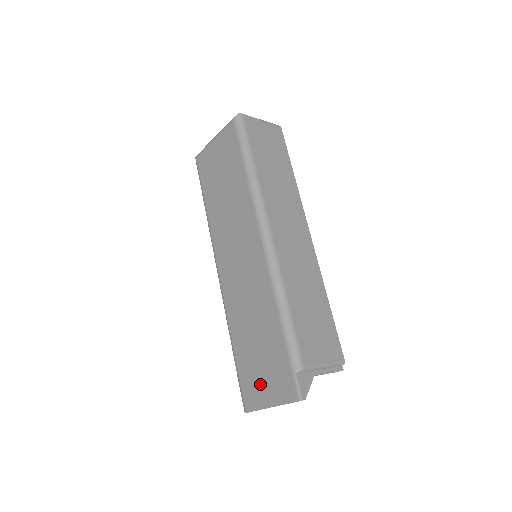
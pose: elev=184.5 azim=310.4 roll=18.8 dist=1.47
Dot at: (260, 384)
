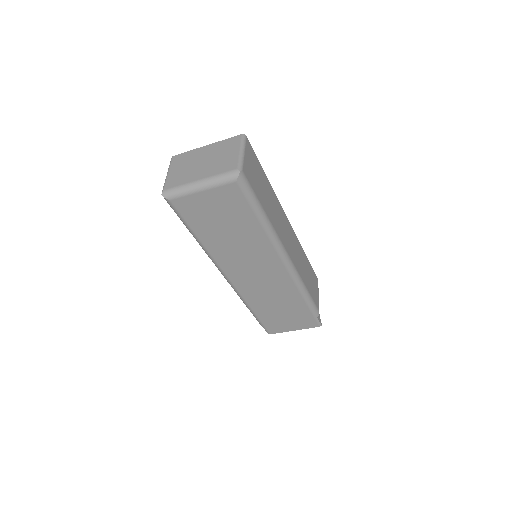
Dot at: (284, 324)
